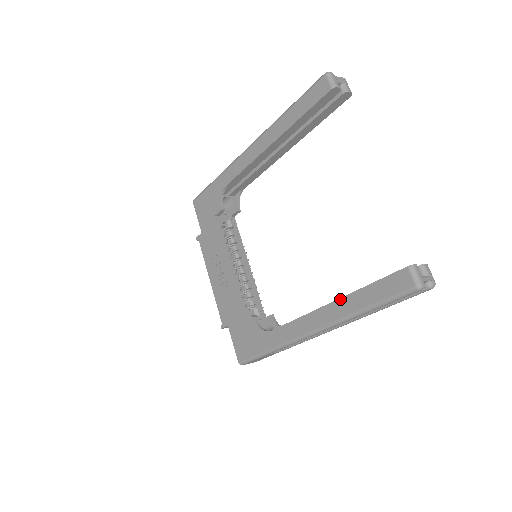
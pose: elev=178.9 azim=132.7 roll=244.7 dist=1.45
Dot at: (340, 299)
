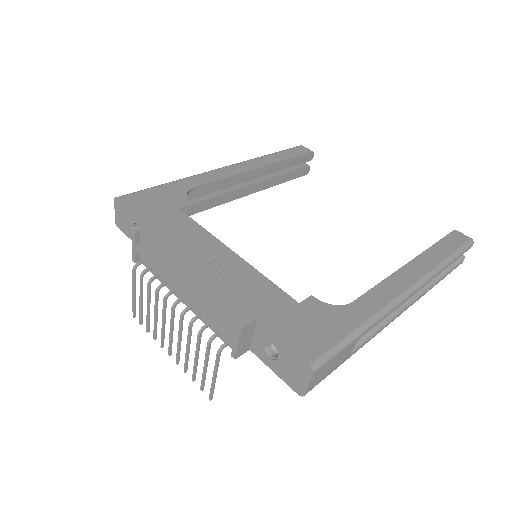
Dot at: (419, 255)
